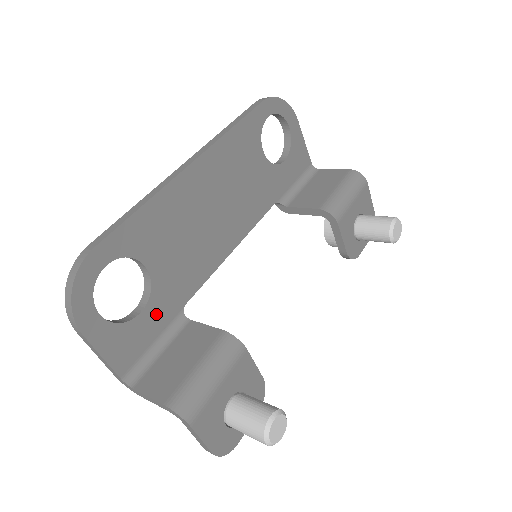
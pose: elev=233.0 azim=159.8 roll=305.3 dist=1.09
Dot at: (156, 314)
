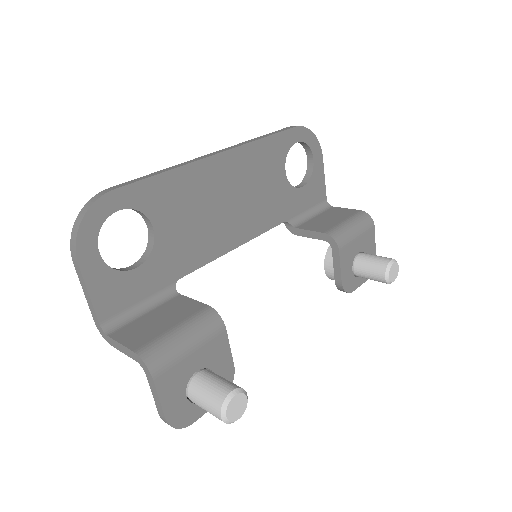
Dot at: (150, 276)
